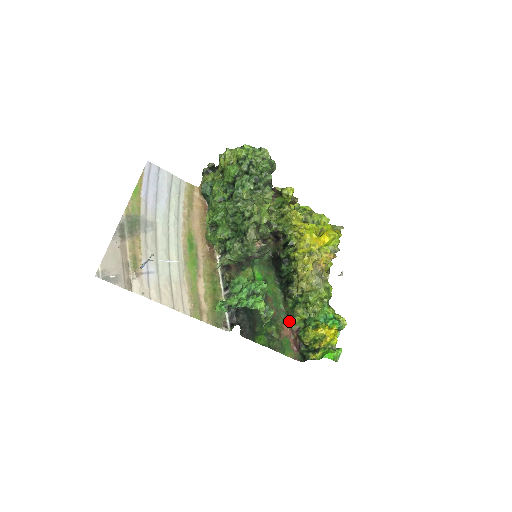
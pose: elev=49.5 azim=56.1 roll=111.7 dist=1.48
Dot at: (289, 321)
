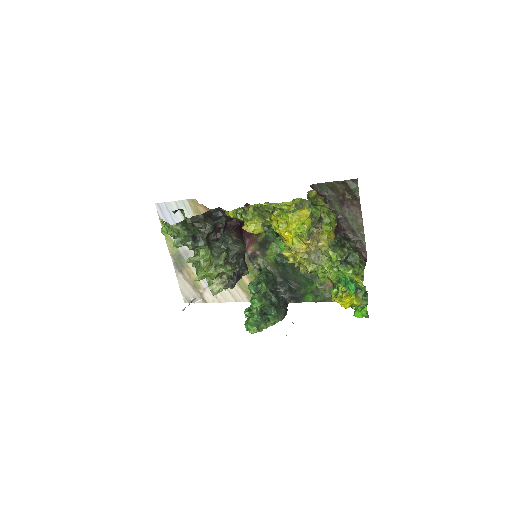
Dot at: occluded
